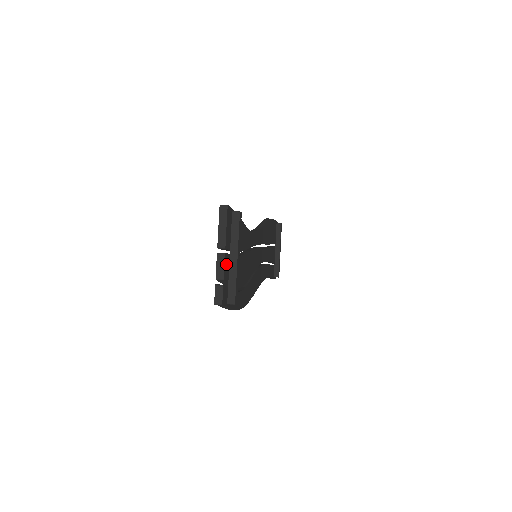
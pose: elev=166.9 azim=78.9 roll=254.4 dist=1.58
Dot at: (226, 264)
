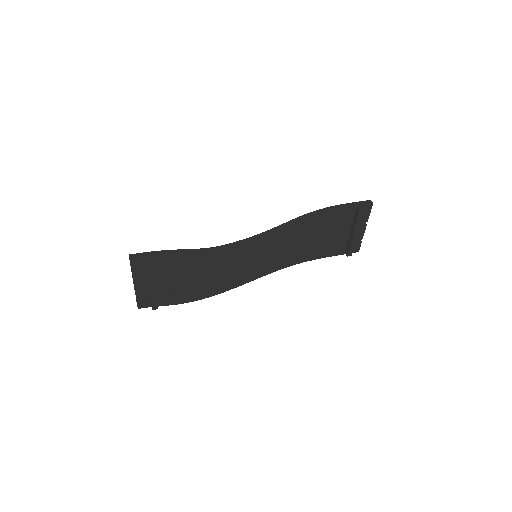
Dot at: (140, 288)
